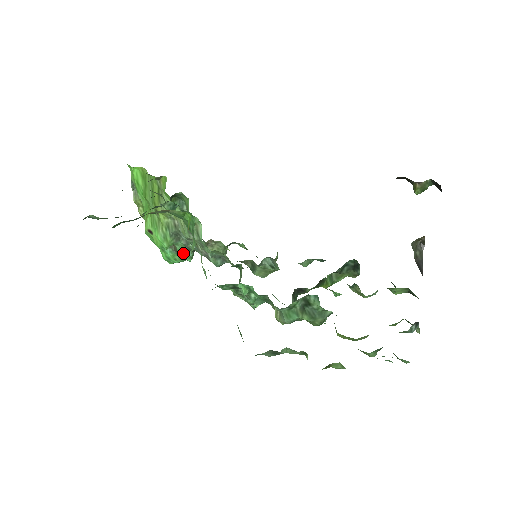
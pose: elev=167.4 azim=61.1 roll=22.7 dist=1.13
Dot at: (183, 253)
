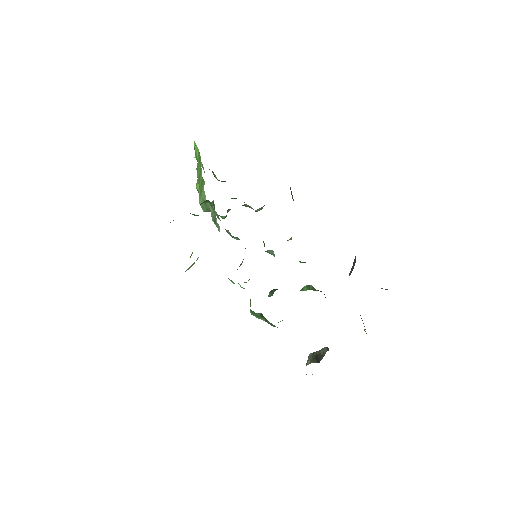
Dot at: (218, 215)
